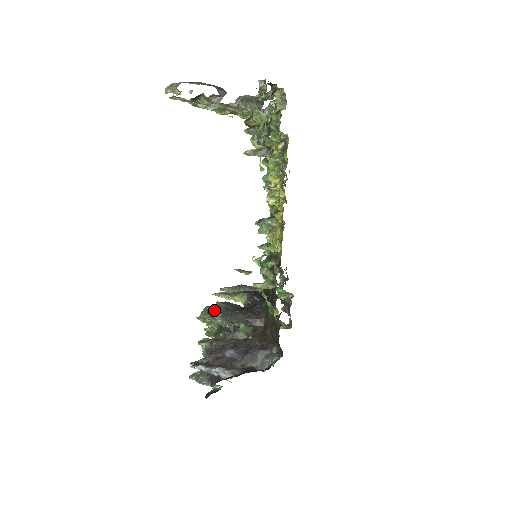
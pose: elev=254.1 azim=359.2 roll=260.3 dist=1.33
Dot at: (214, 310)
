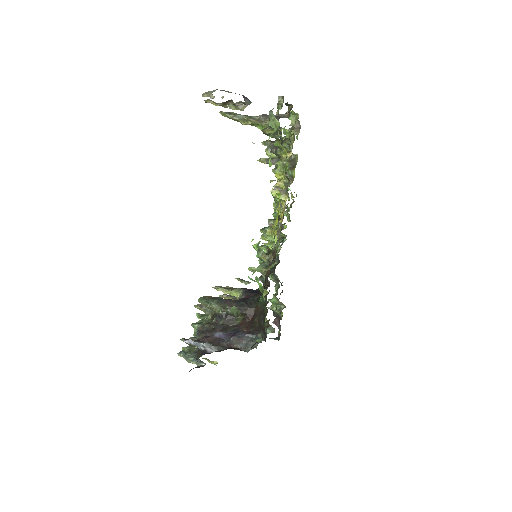
Dot at: (211, 297)
